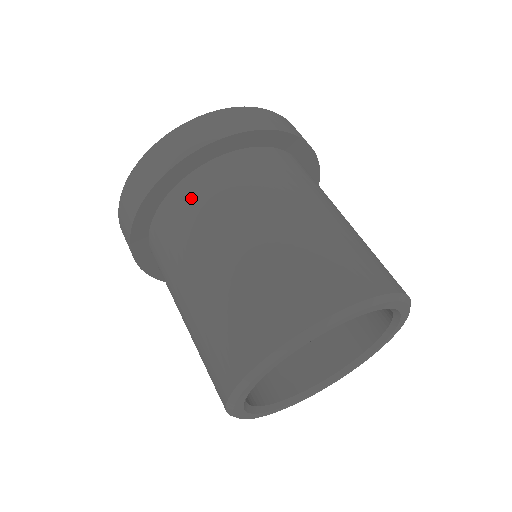
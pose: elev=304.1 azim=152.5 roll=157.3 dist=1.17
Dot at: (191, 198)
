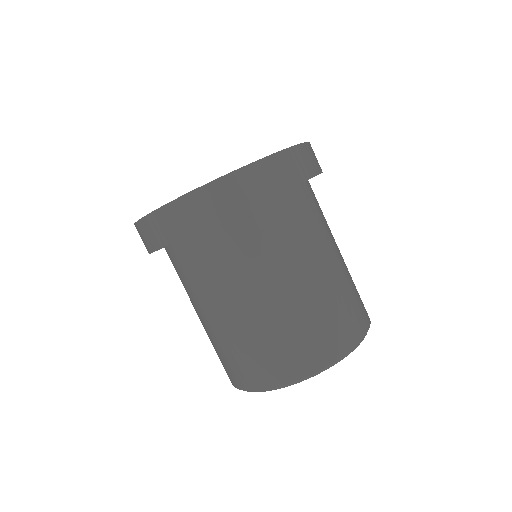
Dot at: (196, 258)
